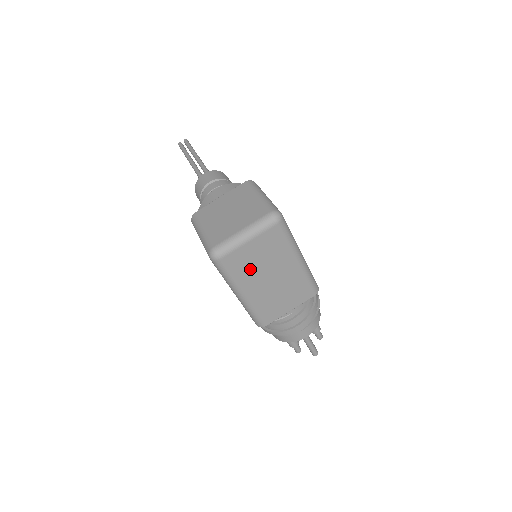
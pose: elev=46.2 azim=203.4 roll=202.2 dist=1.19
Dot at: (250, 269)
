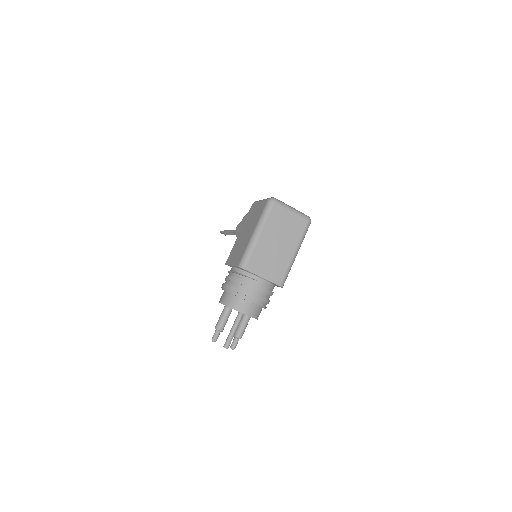
Dot at: (277, 226)
